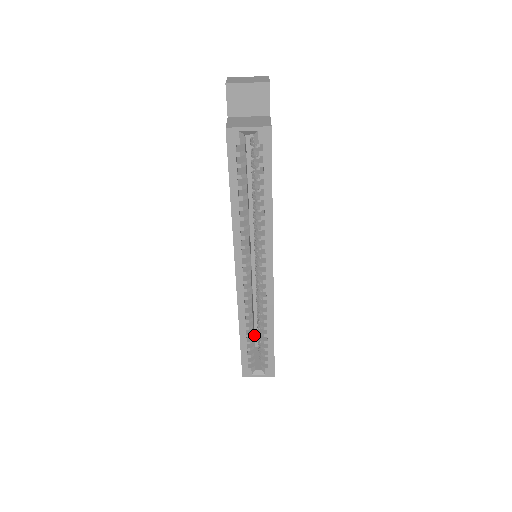
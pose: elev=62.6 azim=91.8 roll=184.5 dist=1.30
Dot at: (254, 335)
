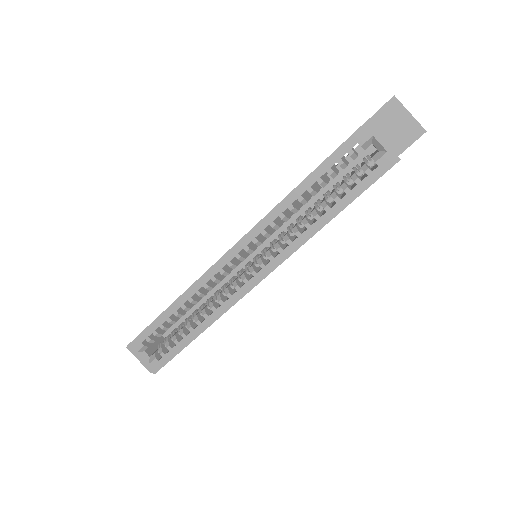
Dot at: occluded
